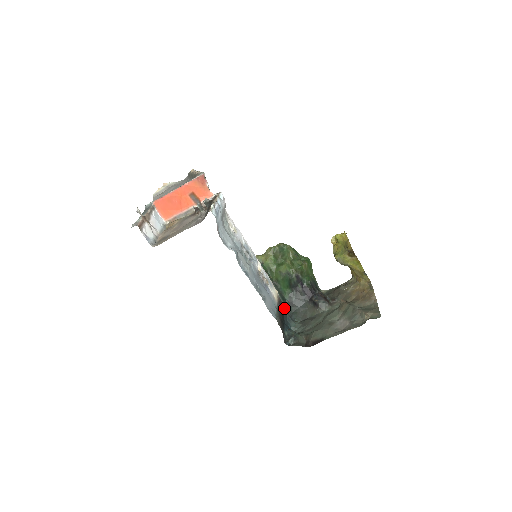
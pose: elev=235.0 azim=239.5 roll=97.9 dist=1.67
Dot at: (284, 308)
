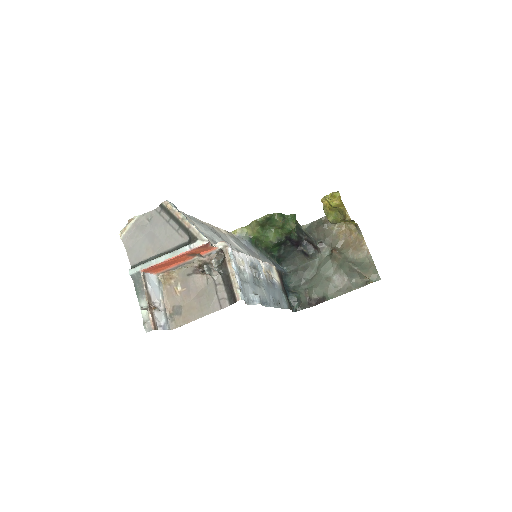
Dot at: (281, 274)
